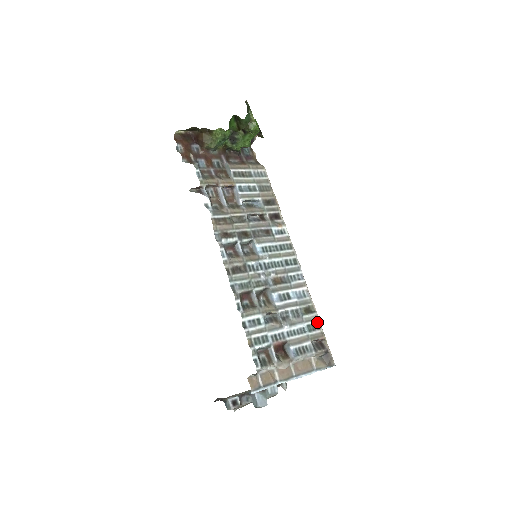
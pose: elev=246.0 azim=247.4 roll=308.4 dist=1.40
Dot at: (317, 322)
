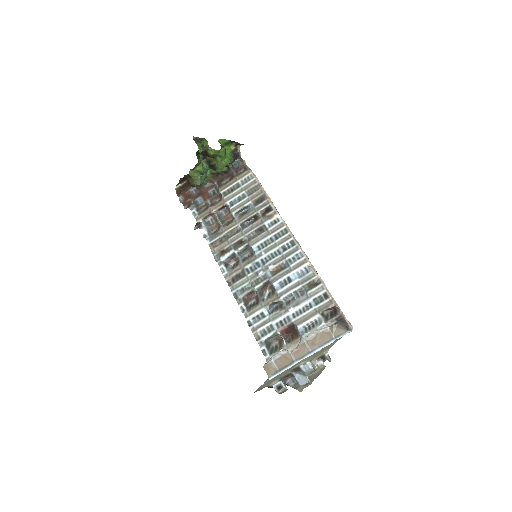
Dot at: (324, 292)
